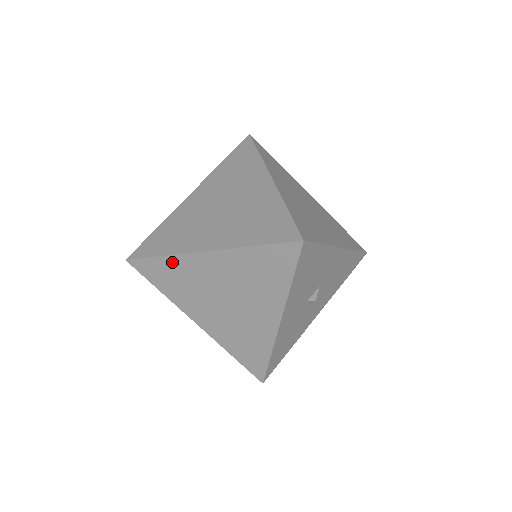
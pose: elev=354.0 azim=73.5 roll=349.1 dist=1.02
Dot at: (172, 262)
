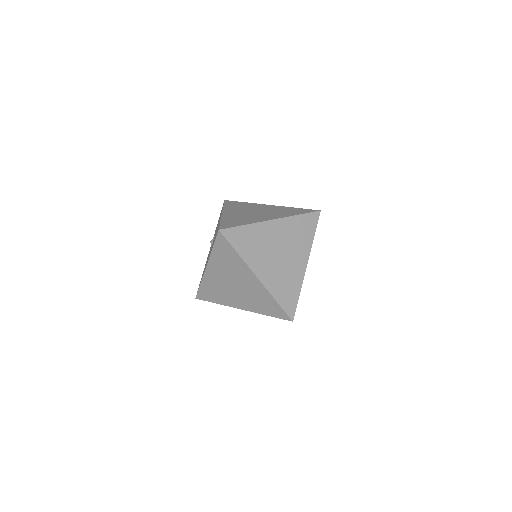
Dot at: (252, 229)
